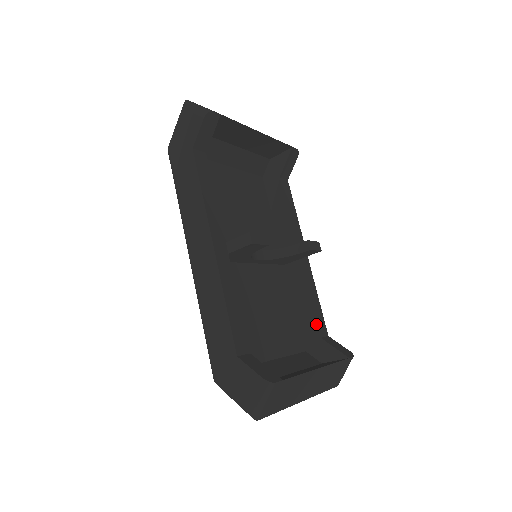
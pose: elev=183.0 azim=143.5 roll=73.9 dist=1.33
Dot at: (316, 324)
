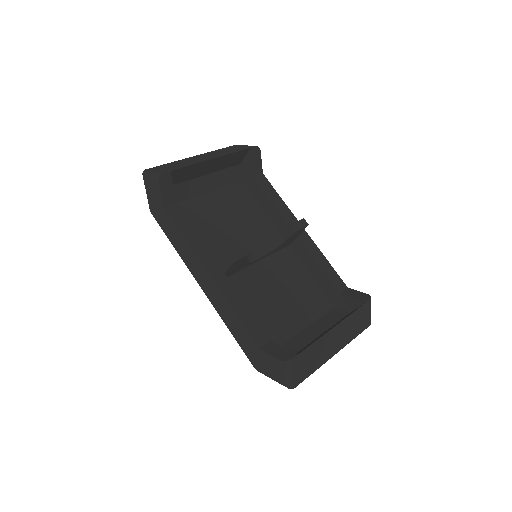
Dot at: (332, 284)
